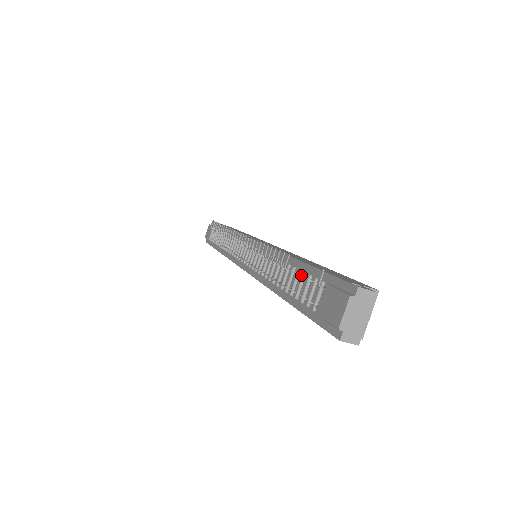
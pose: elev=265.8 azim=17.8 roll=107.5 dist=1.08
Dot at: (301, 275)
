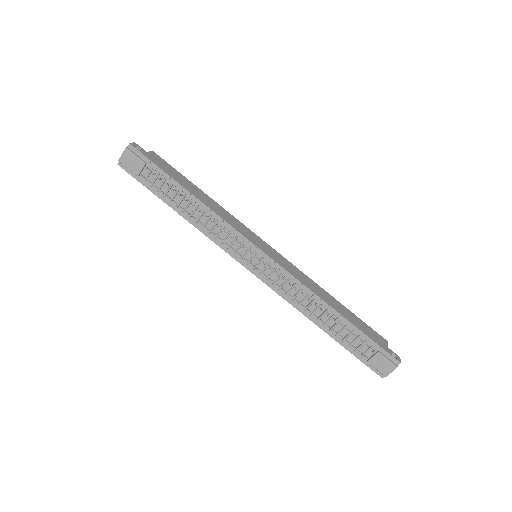
Dot at: (346, 328)
